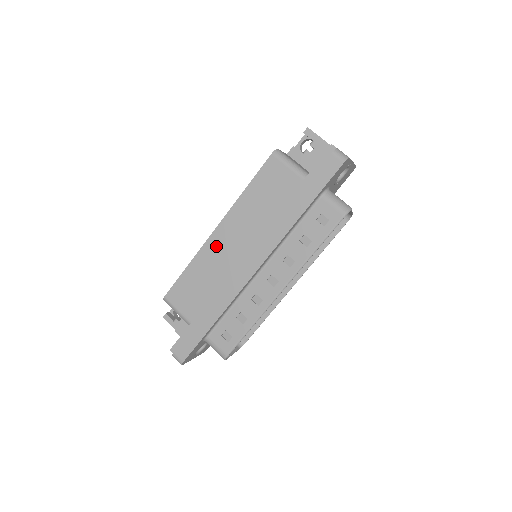
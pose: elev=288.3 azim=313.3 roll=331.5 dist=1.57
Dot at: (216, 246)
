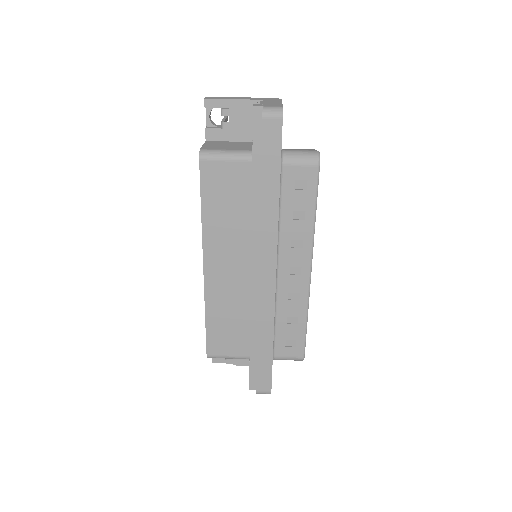
Dot at: (217, 282)
